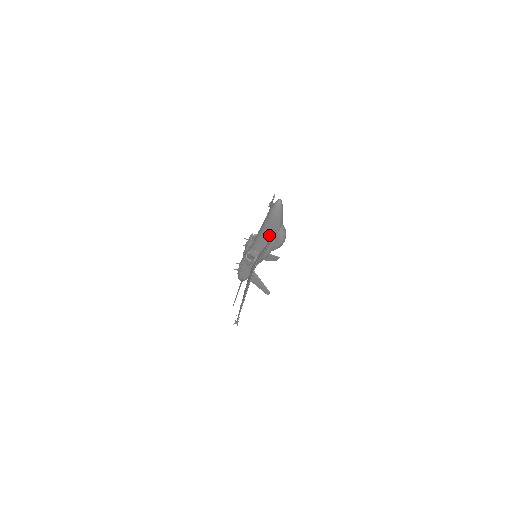
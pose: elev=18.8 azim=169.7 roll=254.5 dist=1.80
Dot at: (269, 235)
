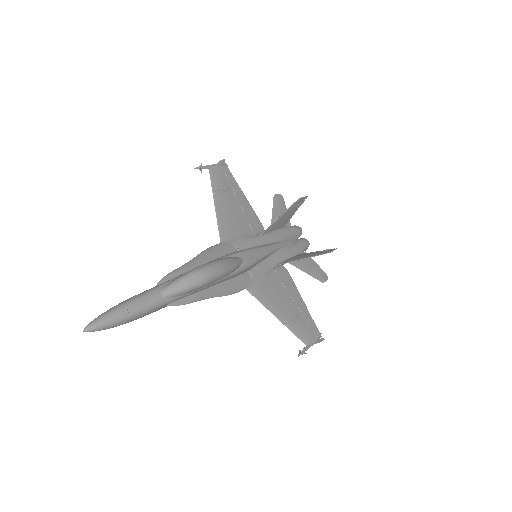
Dot at: (184, 298)
